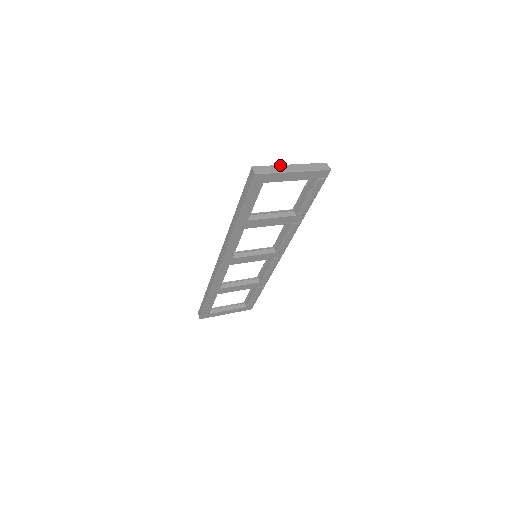
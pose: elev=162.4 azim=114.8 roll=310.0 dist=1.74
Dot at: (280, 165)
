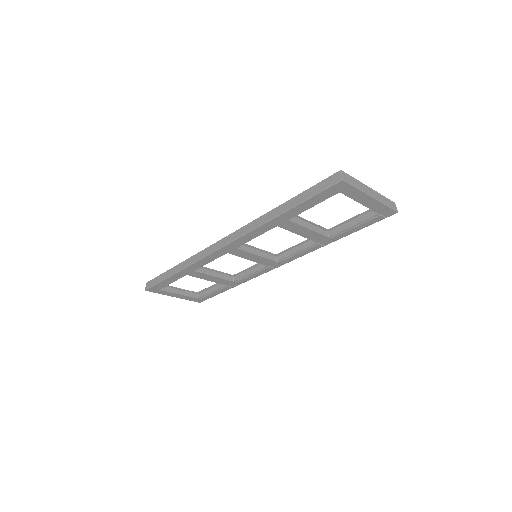
Dot at: (362, 183)
